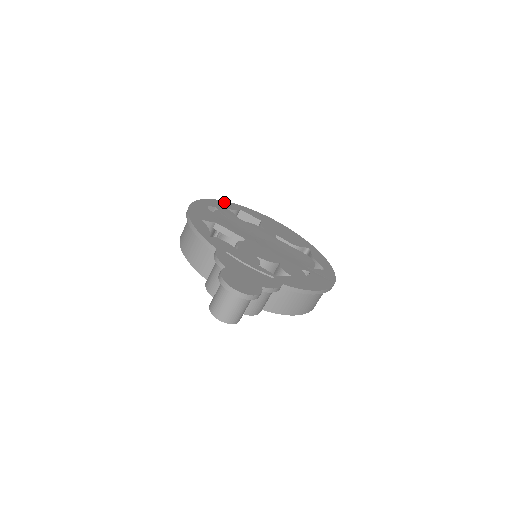
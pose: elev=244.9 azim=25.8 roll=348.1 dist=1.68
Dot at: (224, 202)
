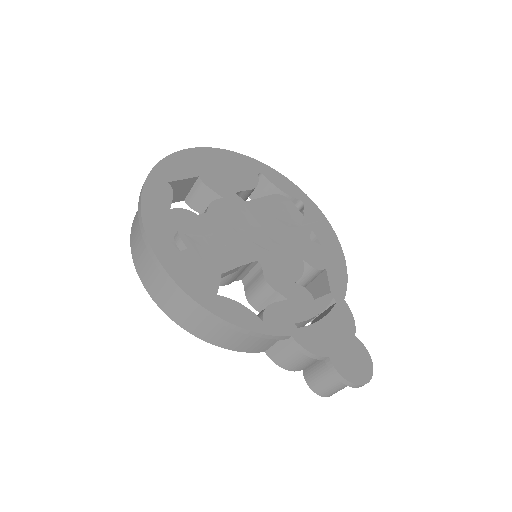
Dot at: (148, 192)
